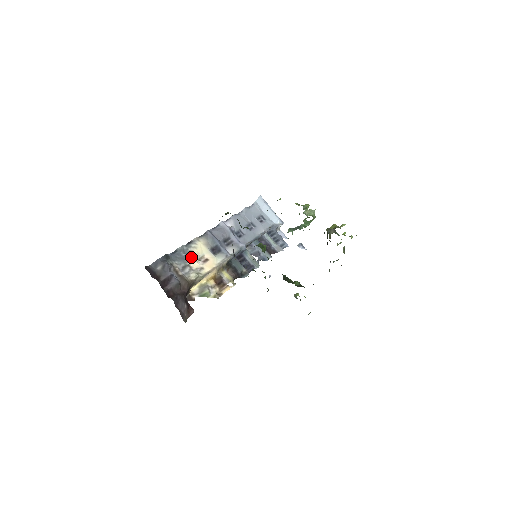
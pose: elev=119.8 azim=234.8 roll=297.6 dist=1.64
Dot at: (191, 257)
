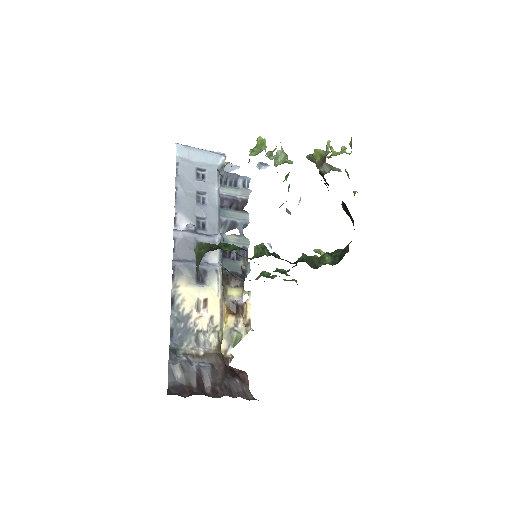
Dot at: (191, 319)
